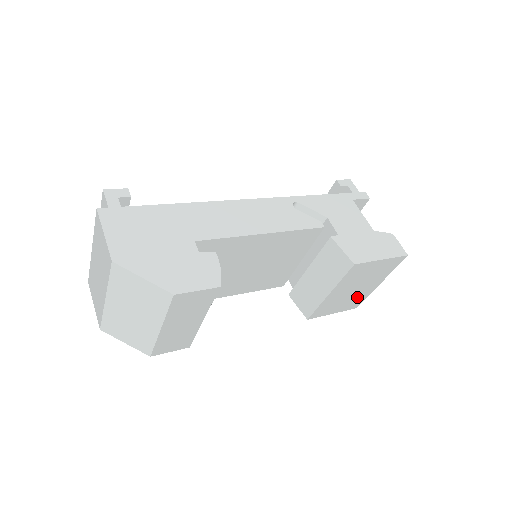
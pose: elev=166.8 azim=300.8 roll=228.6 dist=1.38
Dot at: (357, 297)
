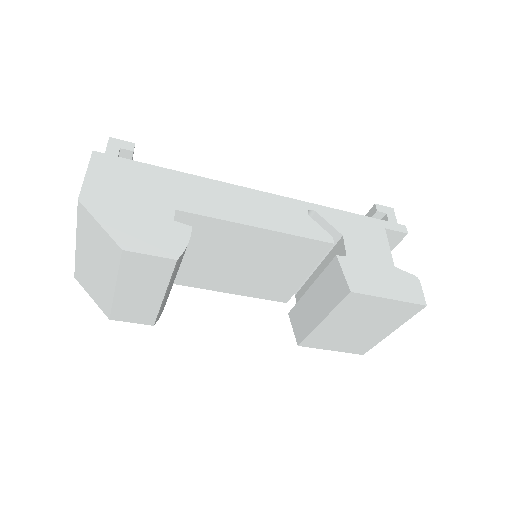
Dot at: (362, 340)
